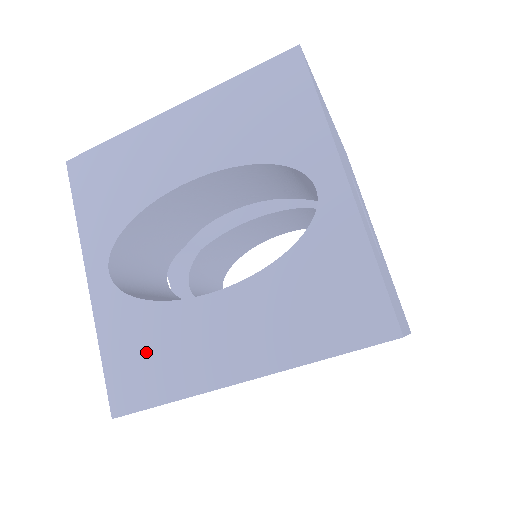
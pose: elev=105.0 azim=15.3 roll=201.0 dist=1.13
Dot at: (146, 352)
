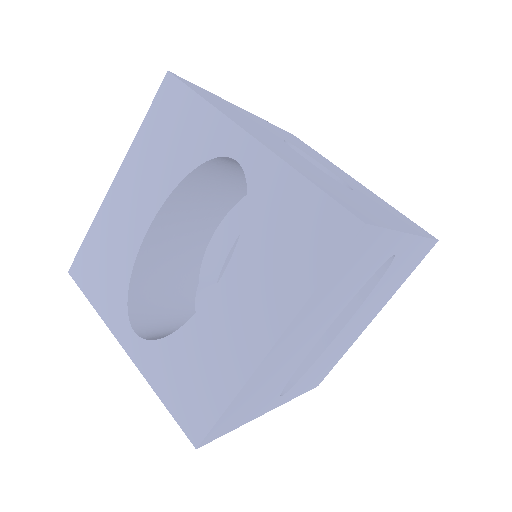
Dot at: (191, 376)
